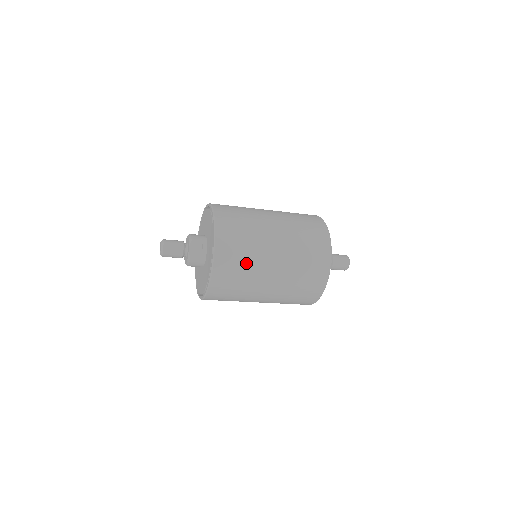
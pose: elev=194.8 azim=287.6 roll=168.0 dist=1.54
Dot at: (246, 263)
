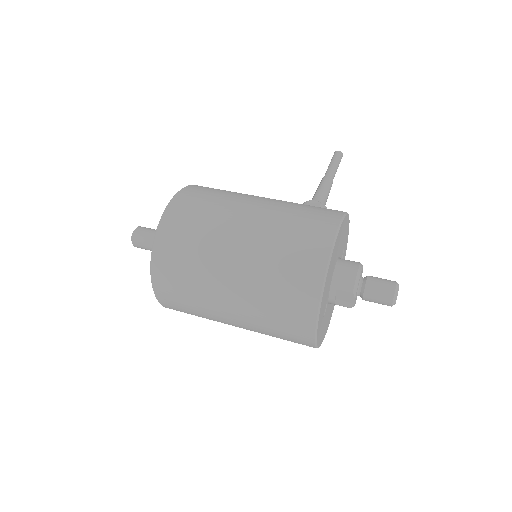
Dot at: (196, 311)
